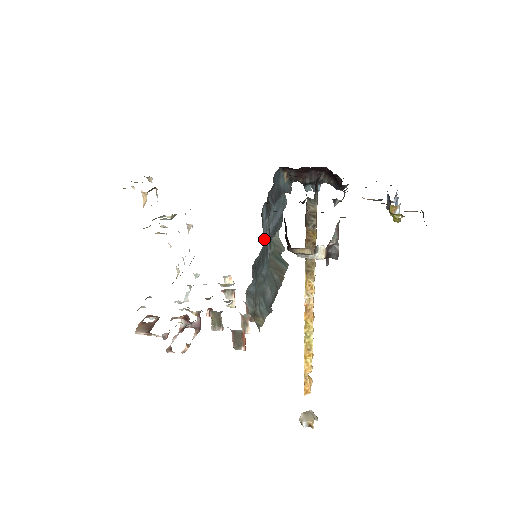
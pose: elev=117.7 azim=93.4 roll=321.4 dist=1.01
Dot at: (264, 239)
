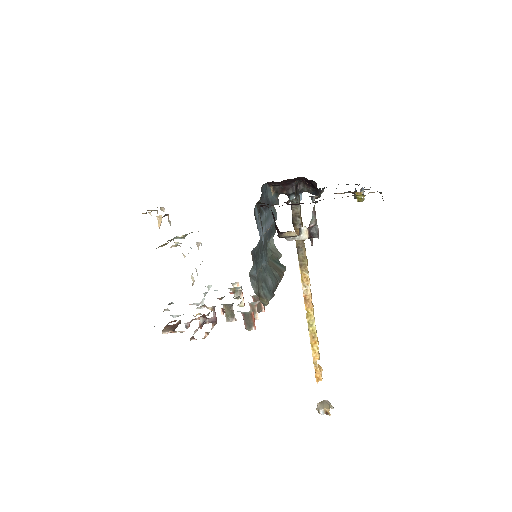
Dot at: (259, 234)
